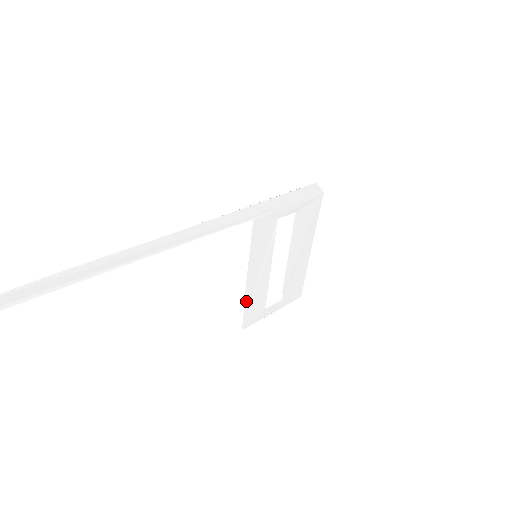
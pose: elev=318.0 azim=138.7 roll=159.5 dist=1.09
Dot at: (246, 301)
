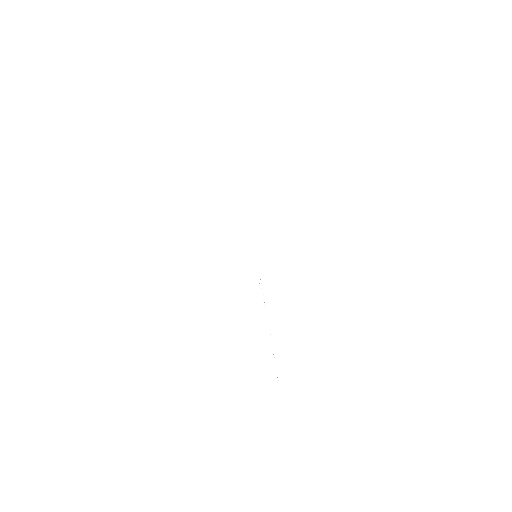
Dot at: occluded
